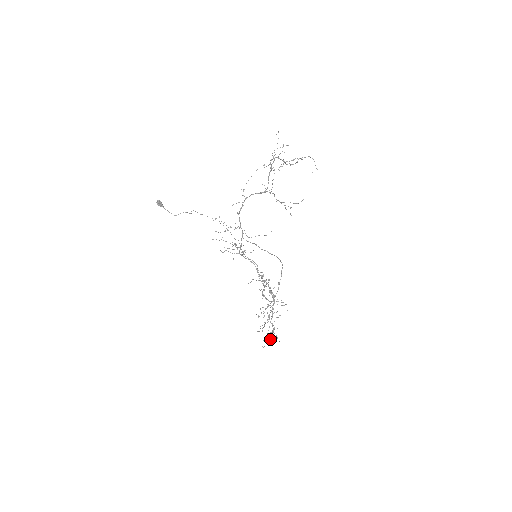
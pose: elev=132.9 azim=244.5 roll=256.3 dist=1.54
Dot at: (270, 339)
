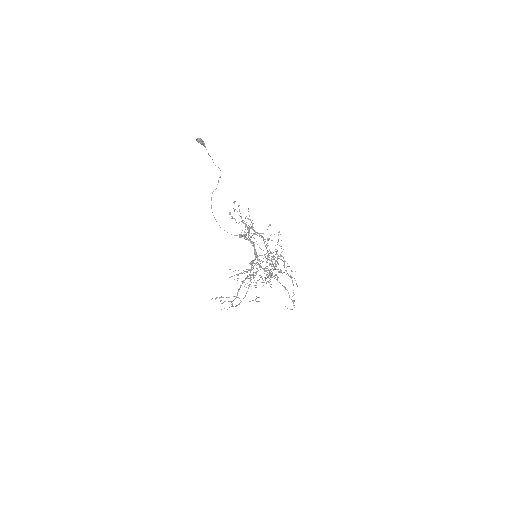
Dot at: occluded
